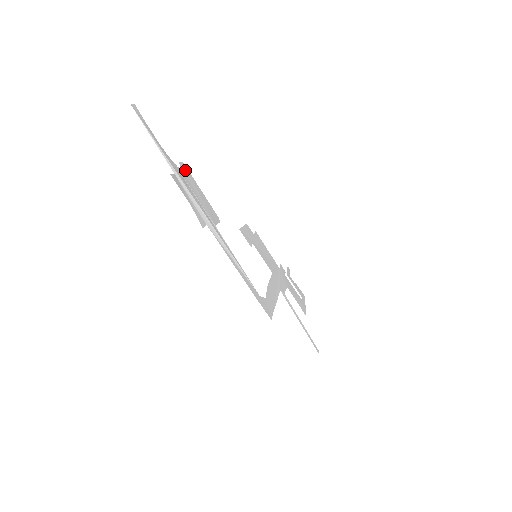
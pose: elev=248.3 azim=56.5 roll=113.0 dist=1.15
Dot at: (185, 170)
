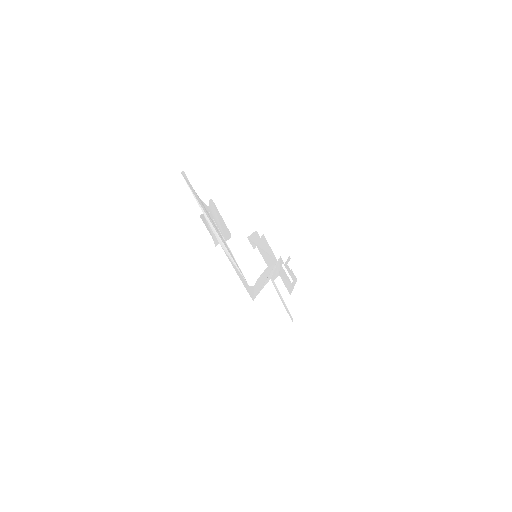
Dot at: (212, 205)
